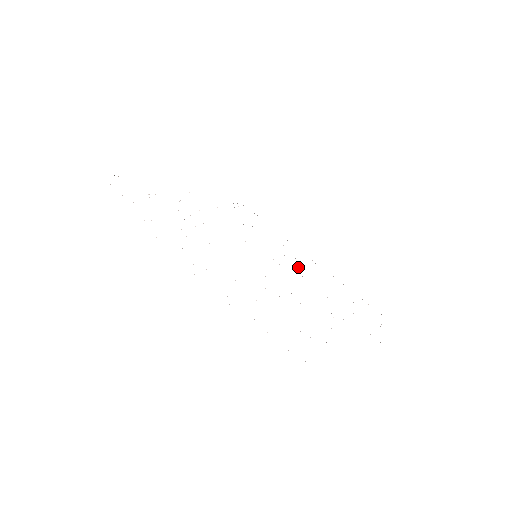
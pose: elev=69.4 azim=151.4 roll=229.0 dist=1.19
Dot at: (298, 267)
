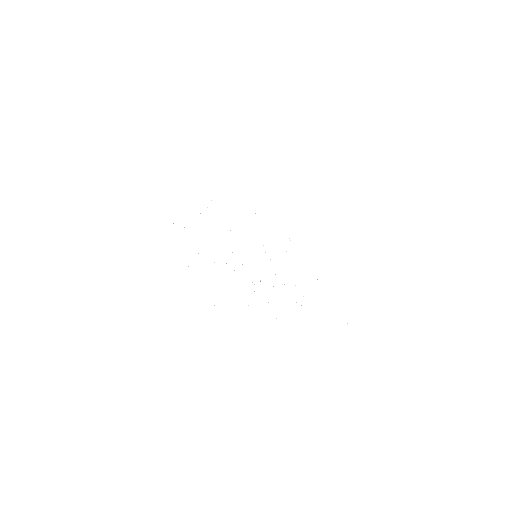
Dot at: occluded
